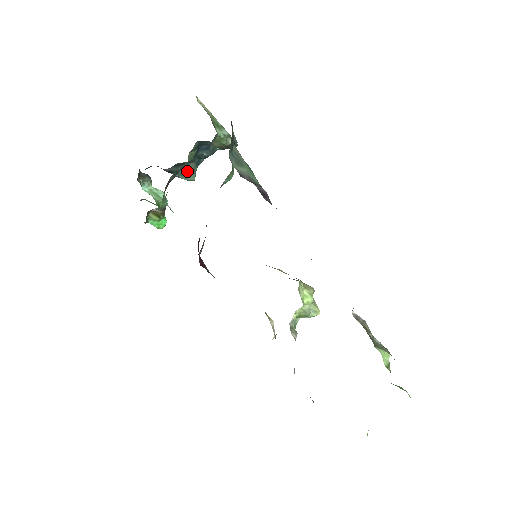
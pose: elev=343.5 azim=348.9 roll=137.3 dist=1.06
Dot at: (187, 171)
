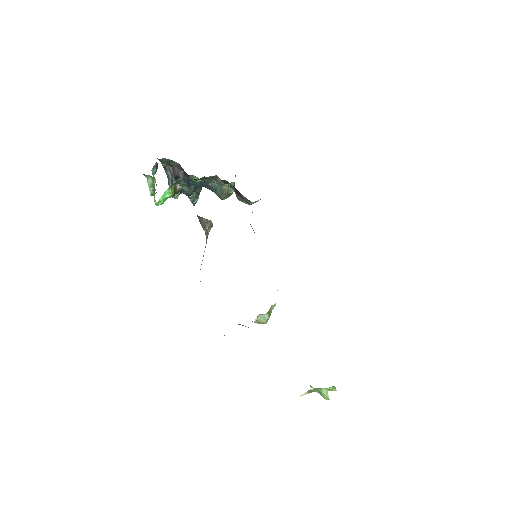
Dot at: occluded
